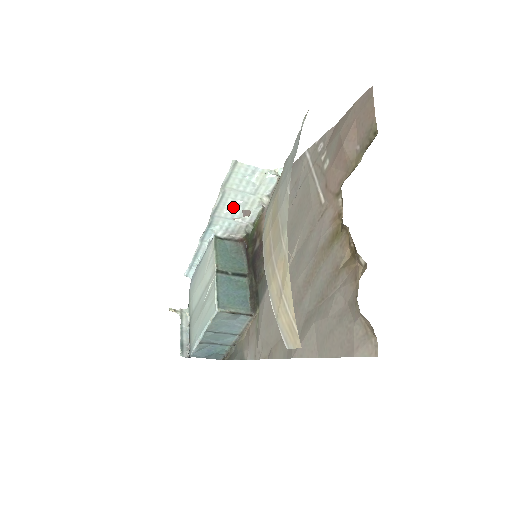
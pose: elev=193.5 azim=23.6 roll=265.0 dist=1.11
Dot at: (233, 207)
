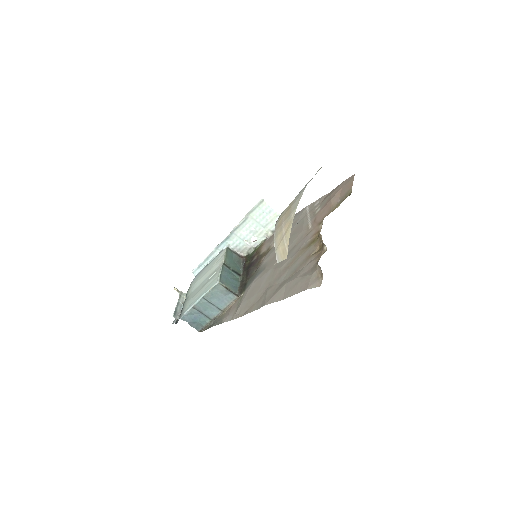
Dot at: (247, 231)
